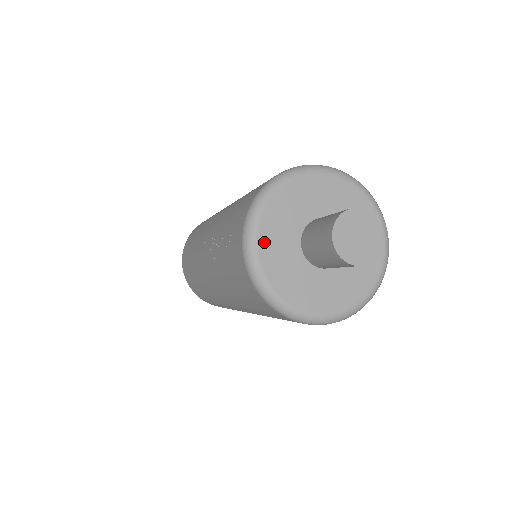
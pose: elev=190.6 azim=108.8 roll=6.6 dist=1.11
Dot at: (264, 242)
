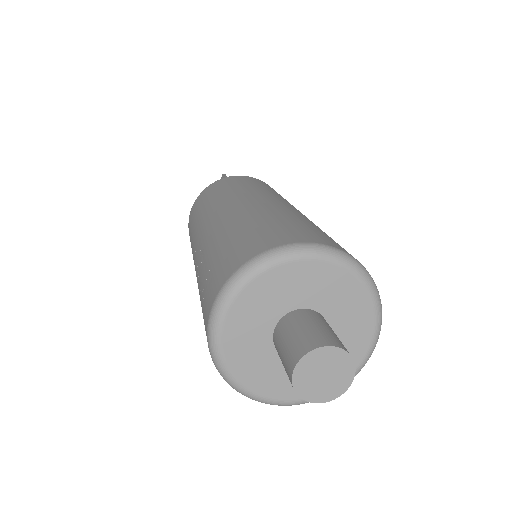
Dot at: (231, 325)
